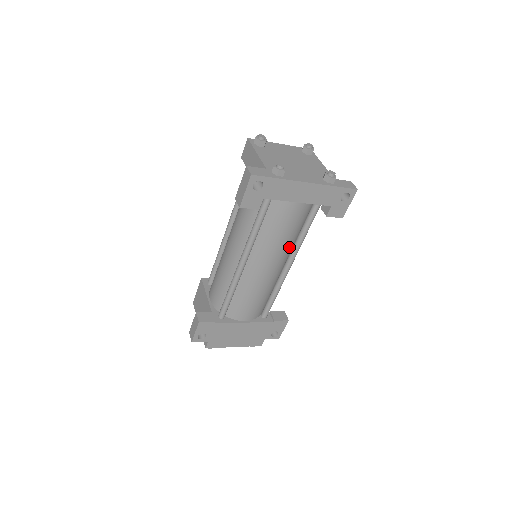
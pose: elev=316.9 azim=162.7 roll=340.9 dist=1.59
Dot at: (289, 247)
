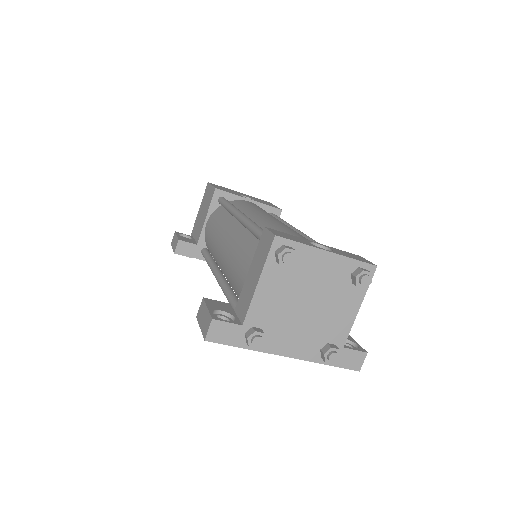
Dot at: occluded
